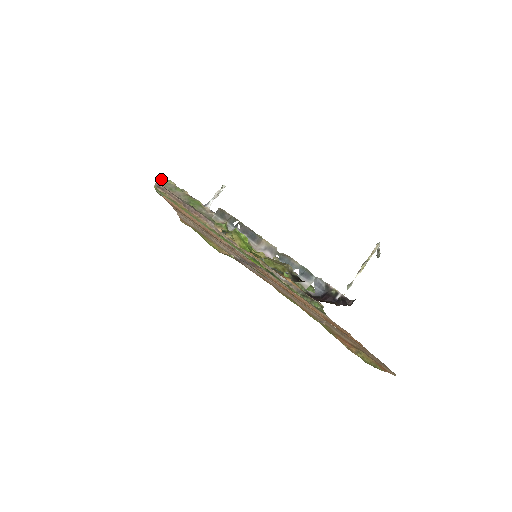
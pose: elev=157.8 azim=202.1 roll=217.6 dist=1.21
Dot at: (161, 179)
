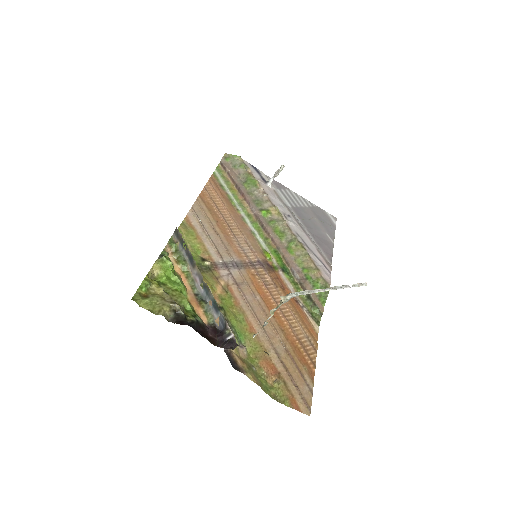
Dot at: (230, 155)
